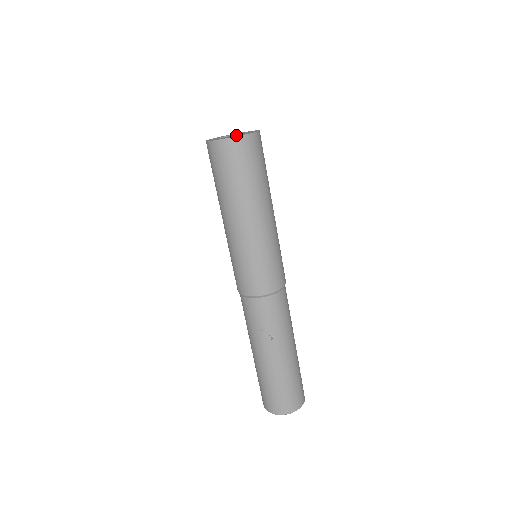
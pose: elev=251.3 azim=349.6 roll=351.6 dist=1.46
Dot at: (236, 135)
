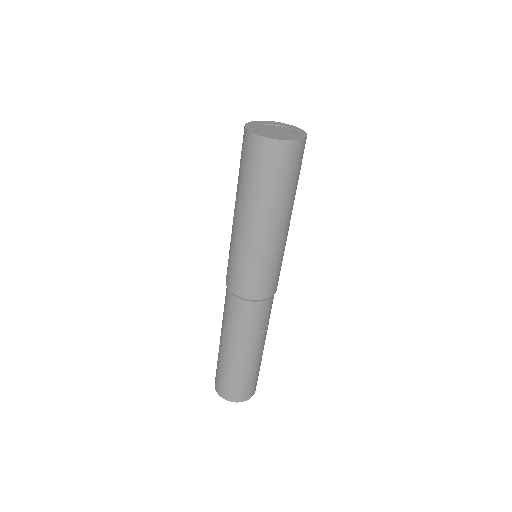
Dot at: (278, 129)
